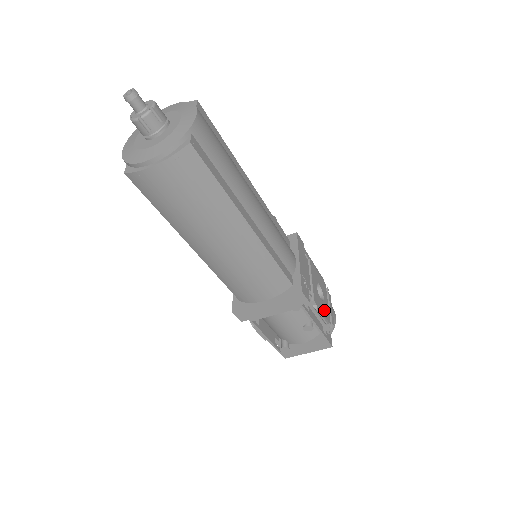
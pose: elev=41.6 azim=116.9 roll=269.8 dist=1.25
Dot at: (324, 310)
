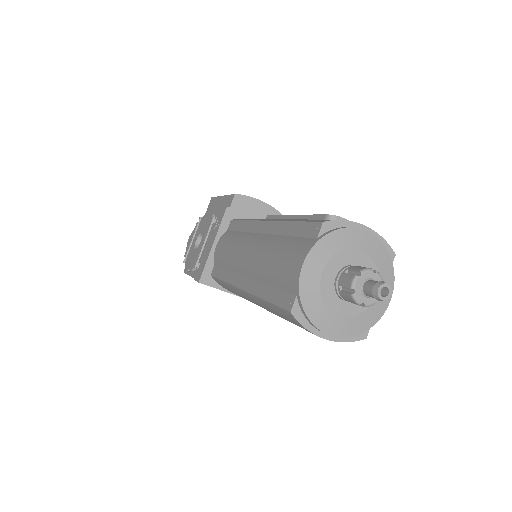
Dot at: occluded
